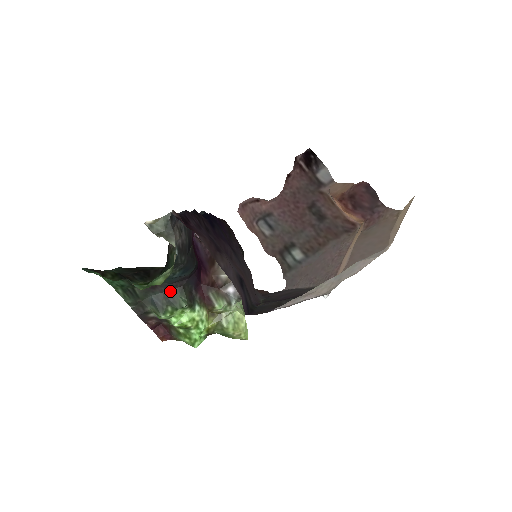
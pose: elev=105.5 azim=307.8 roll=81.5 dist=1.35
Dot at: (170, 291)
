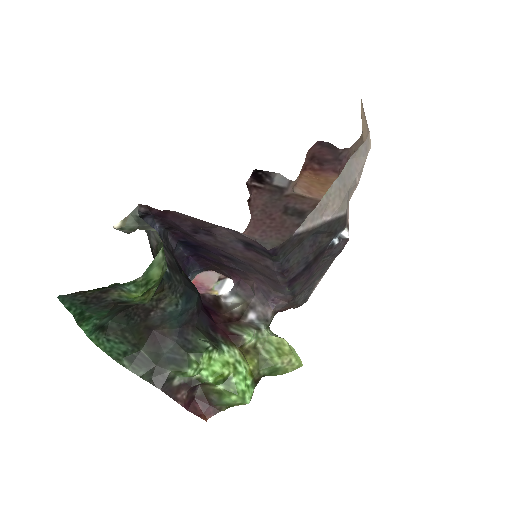
Dot at: (184, 338)
